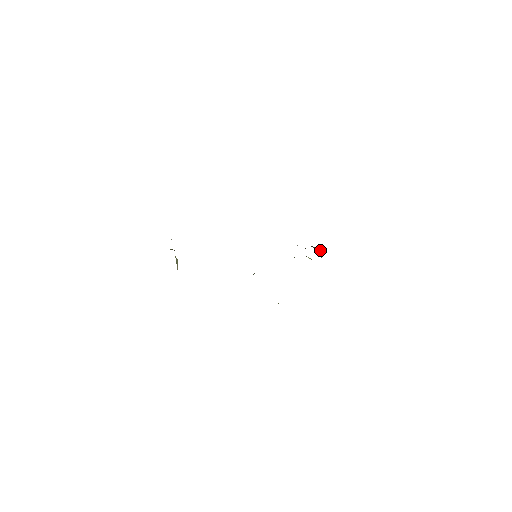
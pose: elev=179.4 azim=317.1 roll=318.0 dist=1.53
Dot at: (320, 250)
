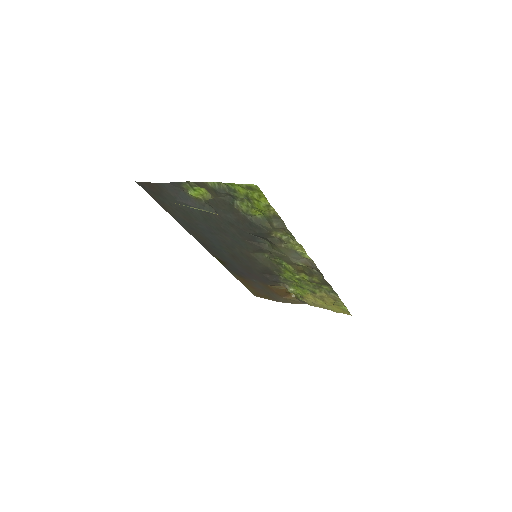
Dot at: (294, 297)
